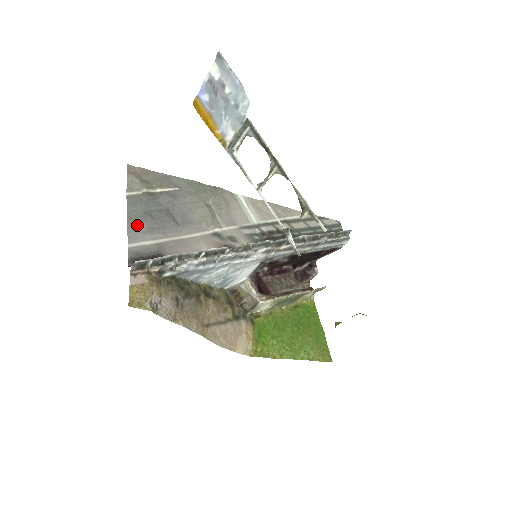
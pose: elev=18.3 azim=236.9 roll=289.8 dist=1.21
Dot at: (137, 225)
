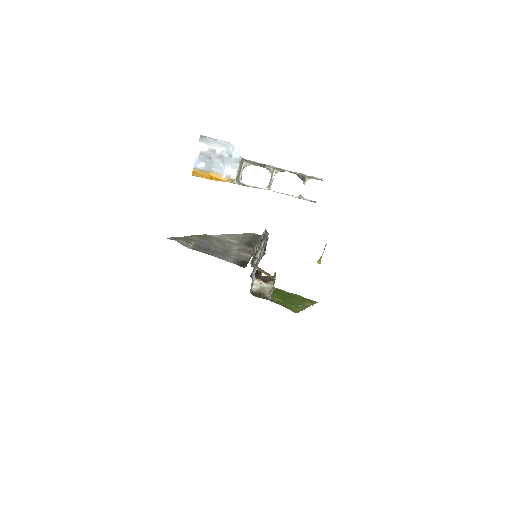
Dot at: (216, 255)
